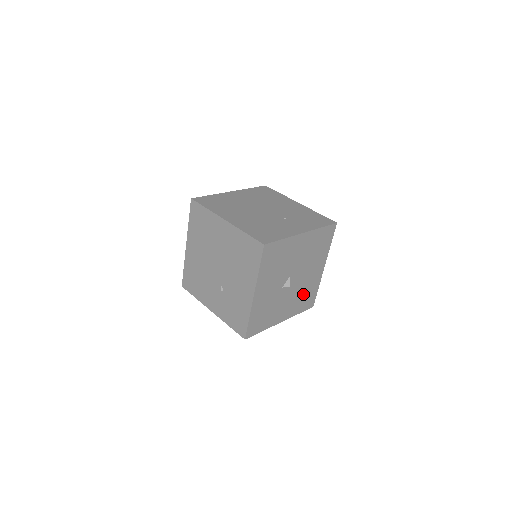
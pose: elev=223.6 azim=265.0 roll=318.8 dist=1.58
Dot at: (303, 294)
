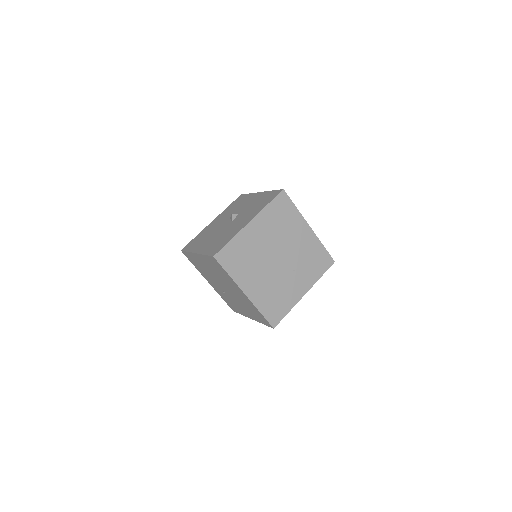
Dot at: occluded
